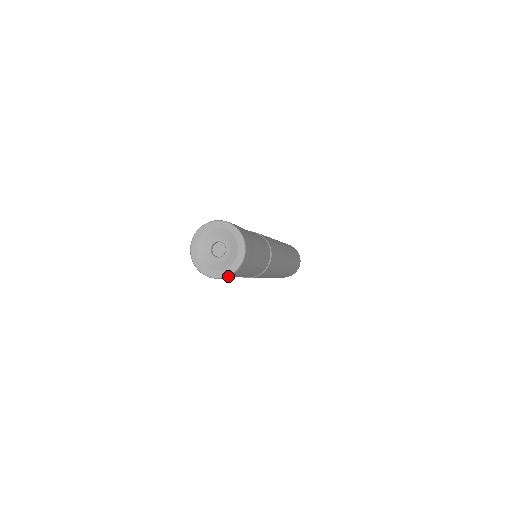
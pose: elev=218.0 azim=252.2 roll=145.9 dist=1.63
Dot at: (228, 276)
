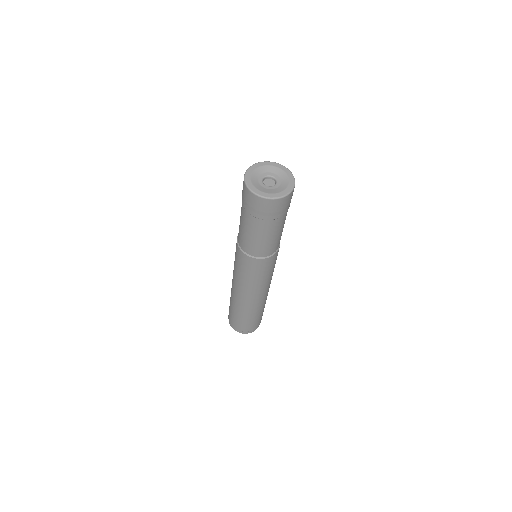
Dot at: (273, 200)
